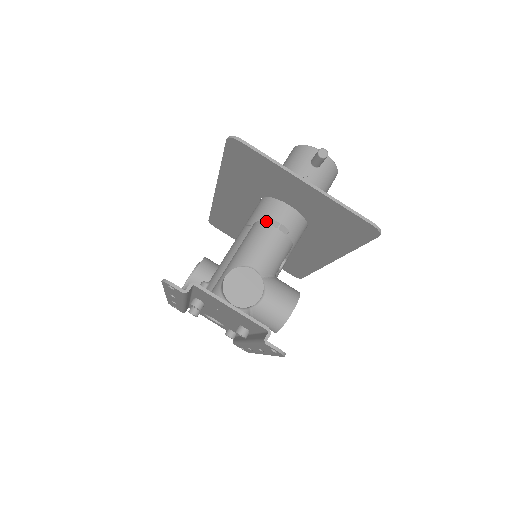
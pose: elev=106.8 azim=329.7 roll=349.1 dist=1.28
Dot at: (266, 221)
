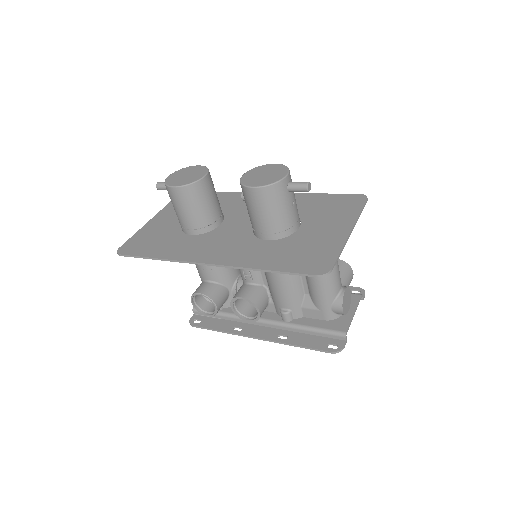
Dot at: occluded
